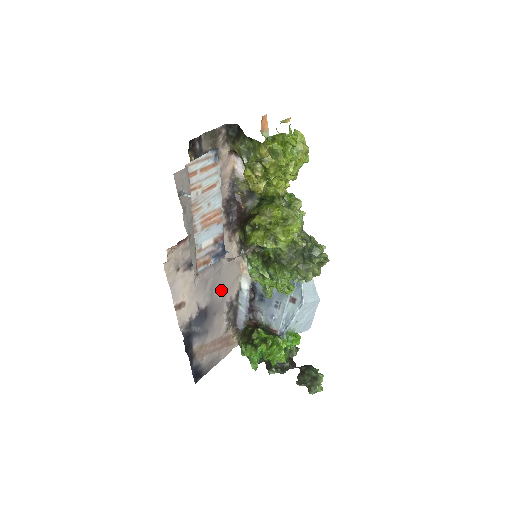
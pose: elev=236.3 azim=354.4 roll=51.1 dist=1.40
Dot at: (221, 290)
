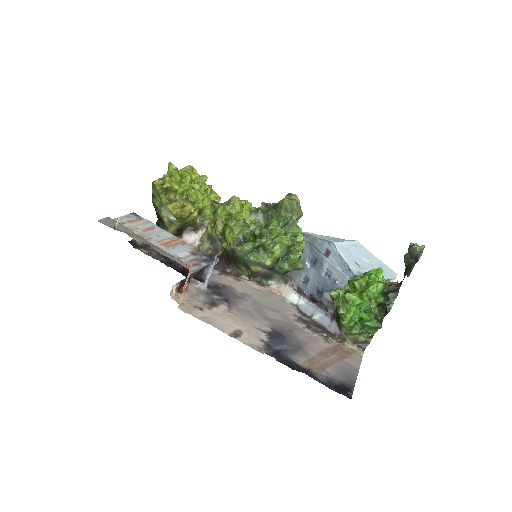
Dot at: (274, 313)
